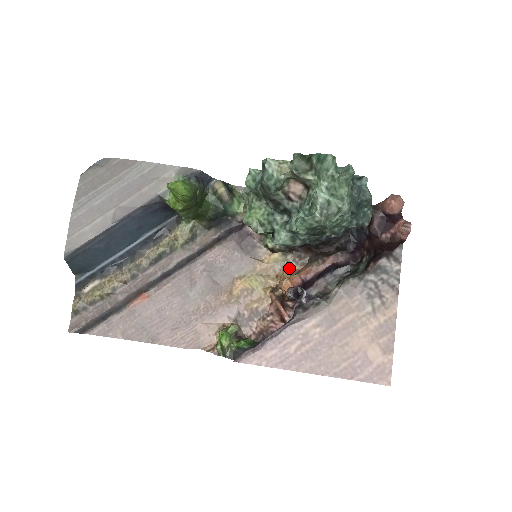
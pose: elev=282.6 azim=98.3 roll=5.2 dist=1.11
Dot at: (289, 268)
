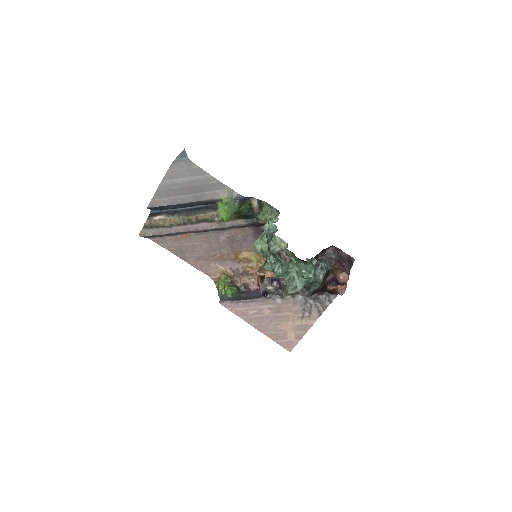
Dot at: occluded
